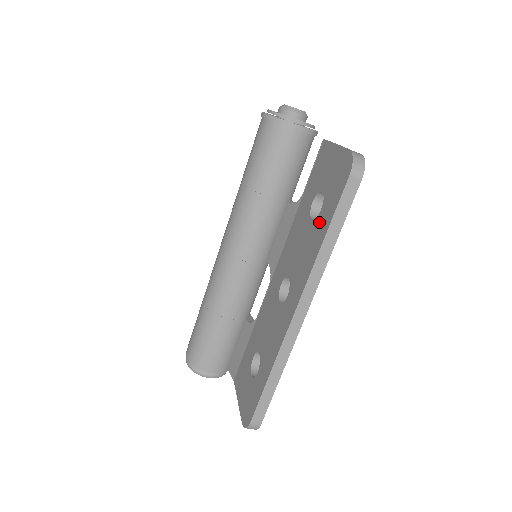
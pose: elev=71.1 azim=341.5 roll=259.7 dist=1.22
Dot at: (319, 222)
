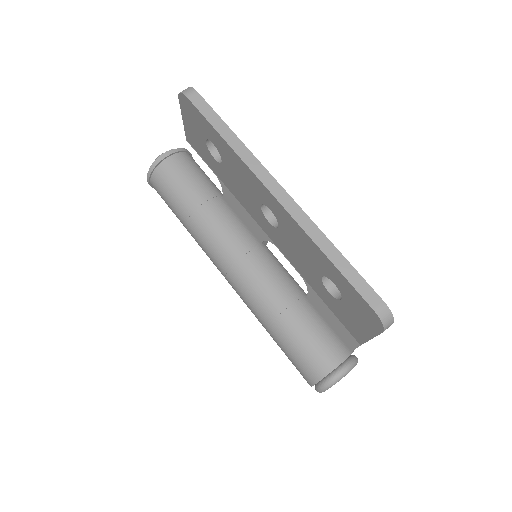
Dot at: (218, 147)
